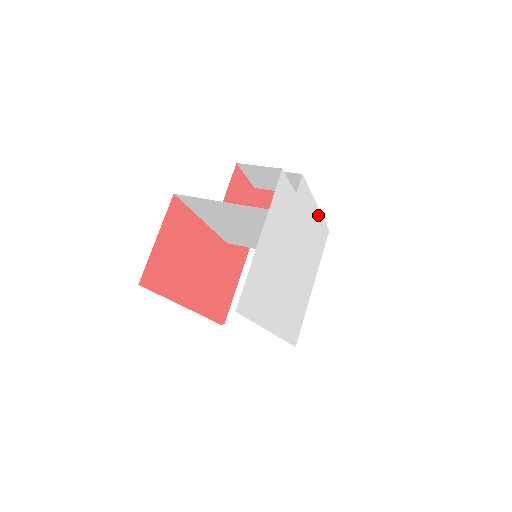
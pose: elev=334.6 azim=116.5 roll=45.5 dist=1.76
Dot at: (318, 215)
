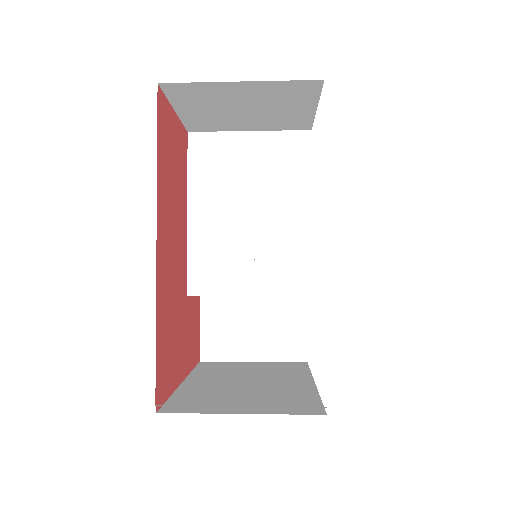
Dot at: occluded
